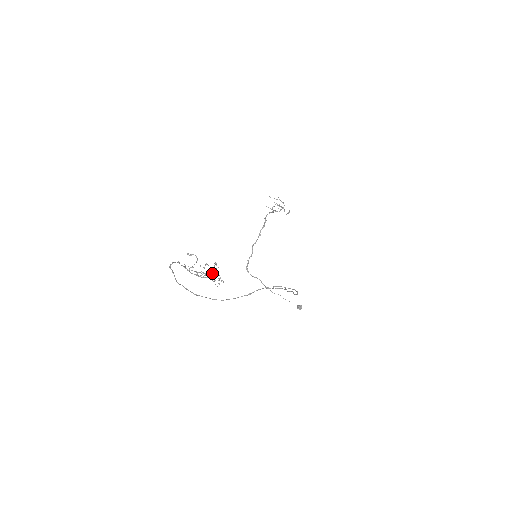
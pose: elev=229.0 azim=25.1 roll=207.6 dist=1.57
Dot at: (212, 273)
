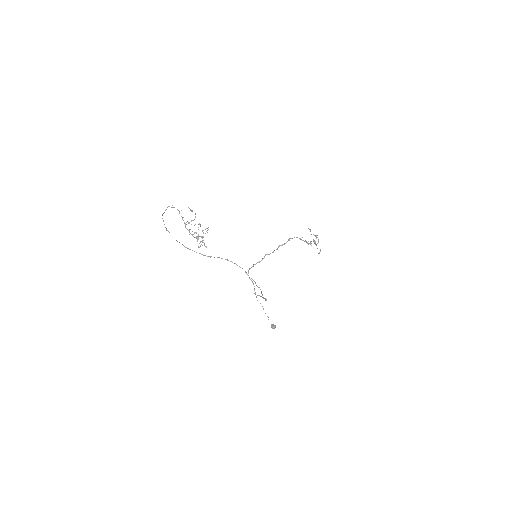
Dot at: occluded
